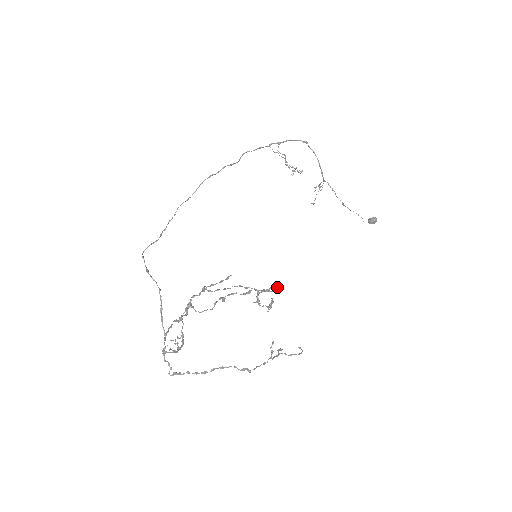
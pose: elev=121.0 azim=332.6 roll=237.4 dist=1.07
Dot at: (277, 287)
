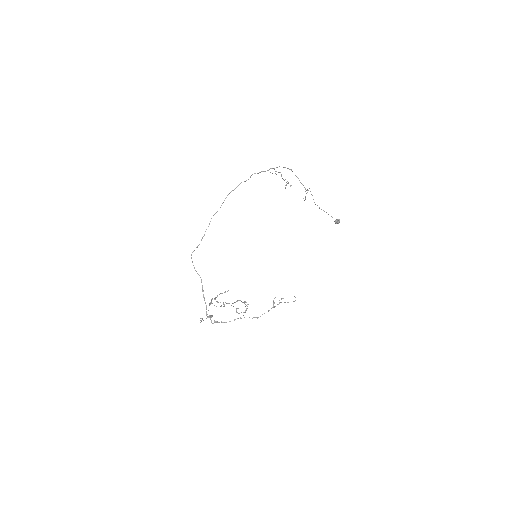
Dot at: (247, 304)
